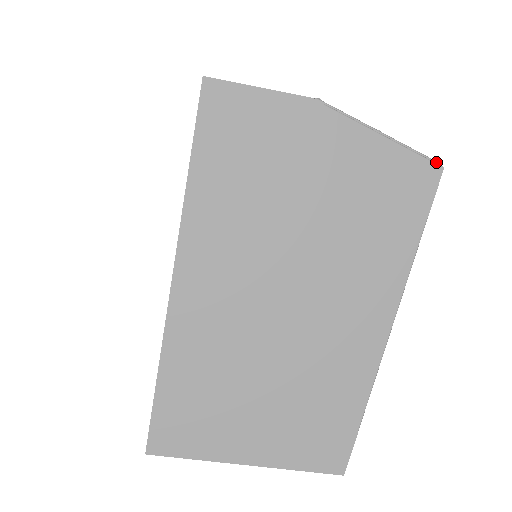
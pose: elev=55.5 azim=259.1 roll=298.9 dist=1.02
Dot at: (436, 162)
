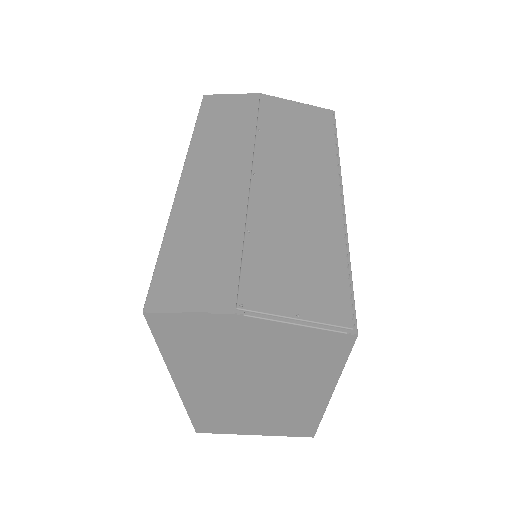
Dot at: (352, 330)
